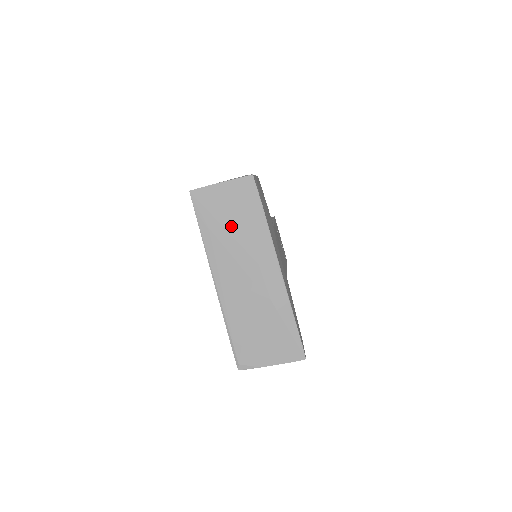
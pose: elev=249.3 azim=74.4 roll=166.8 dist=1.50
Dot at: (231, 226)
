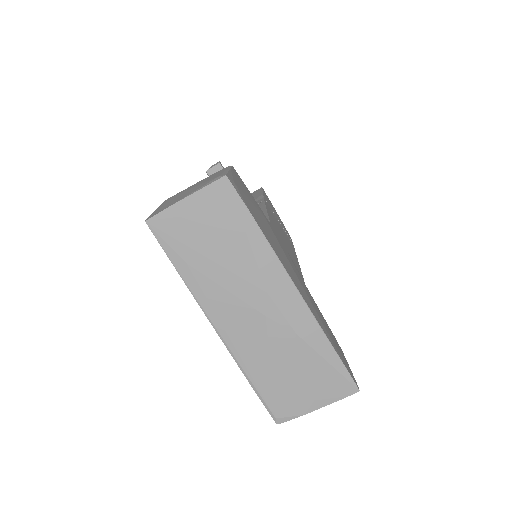
Dot at: (216, 253)
